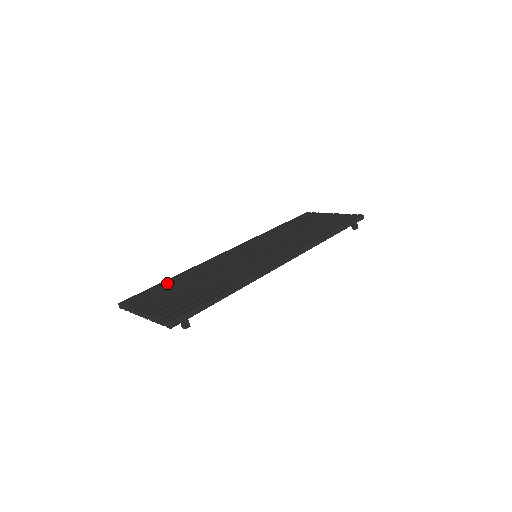
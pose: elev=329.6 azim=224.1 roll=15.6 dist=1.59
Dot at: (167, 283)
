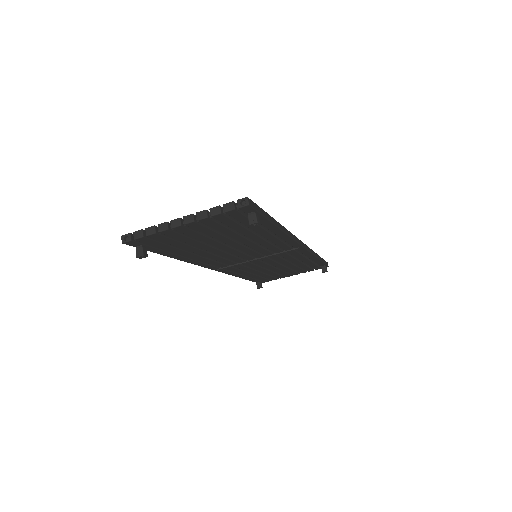
Dot at: occluded
